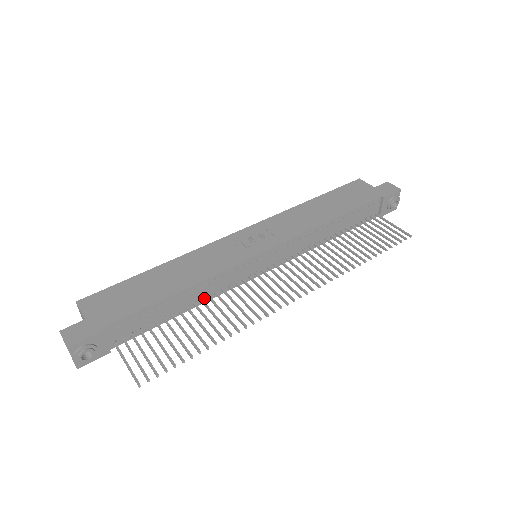
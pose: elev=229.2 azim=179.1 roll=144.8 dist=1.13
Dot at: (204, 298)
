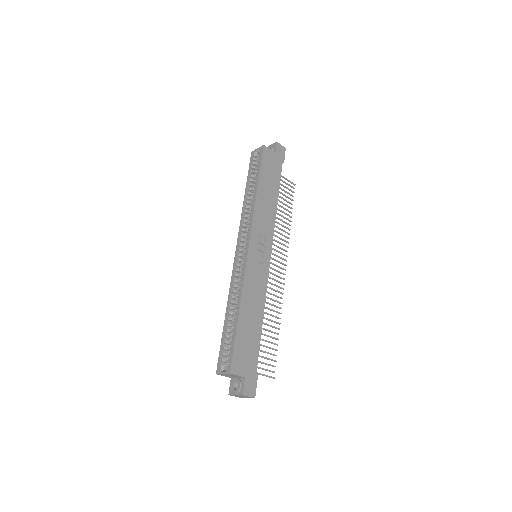
Dot at: occluded
